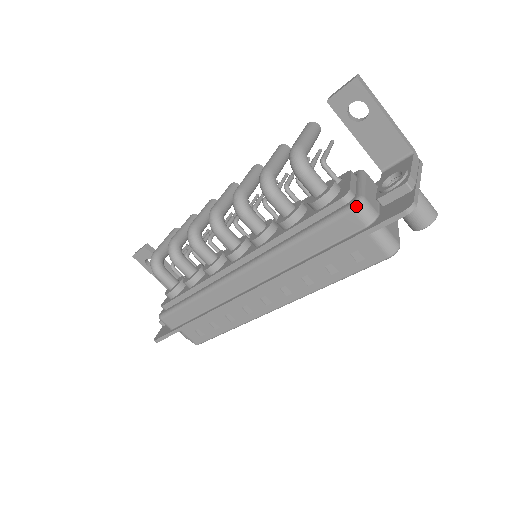
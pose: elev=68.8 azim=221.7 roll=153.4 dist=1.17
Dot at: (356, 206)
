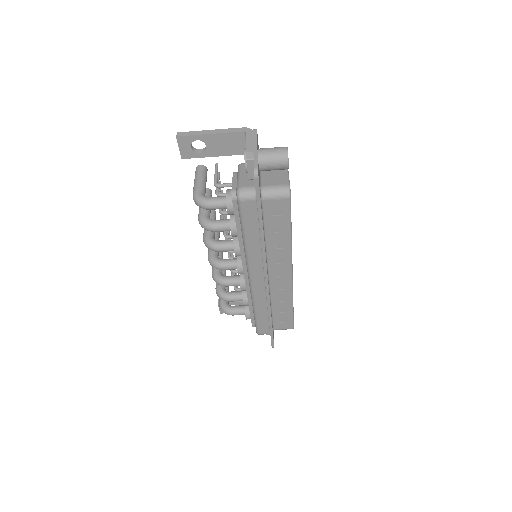
Dot at: (239, 197)
